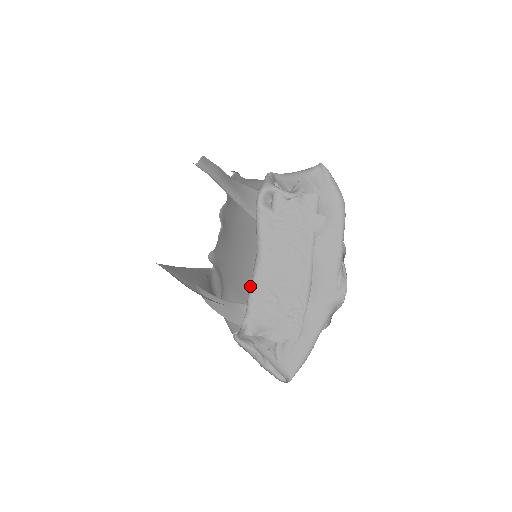
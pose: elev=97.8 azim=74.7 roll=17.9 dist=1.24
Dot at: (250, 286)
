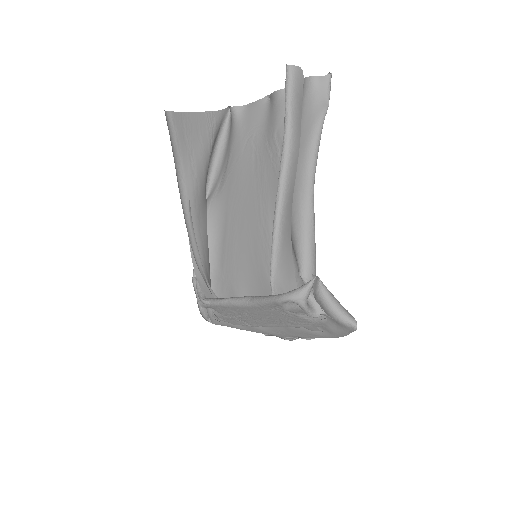
Dot at: (226, 301)
